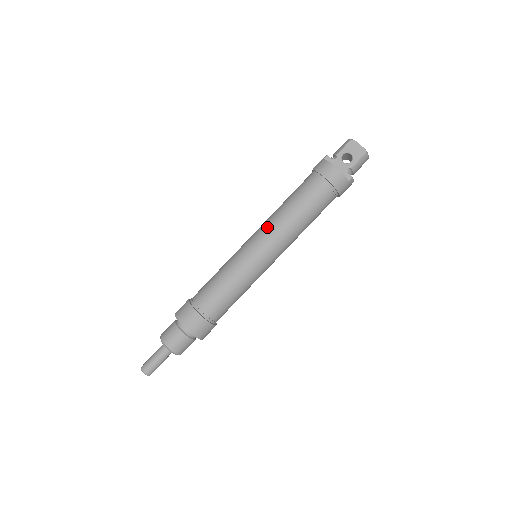
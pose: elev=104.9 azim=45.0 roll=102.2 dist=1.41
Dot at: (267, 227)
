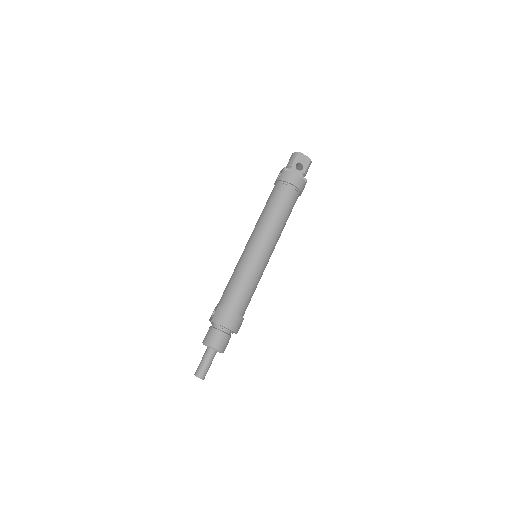
Dot at: (262, 231)
